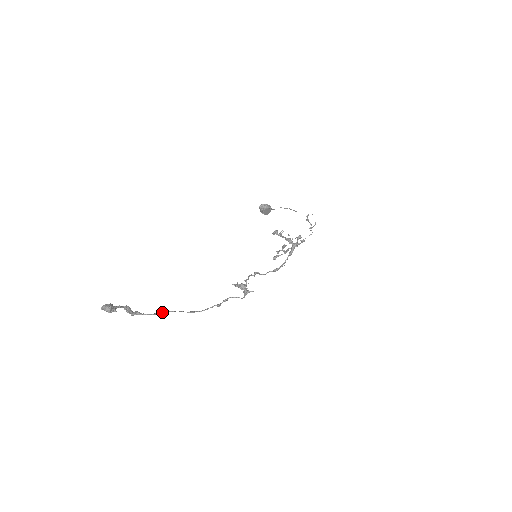
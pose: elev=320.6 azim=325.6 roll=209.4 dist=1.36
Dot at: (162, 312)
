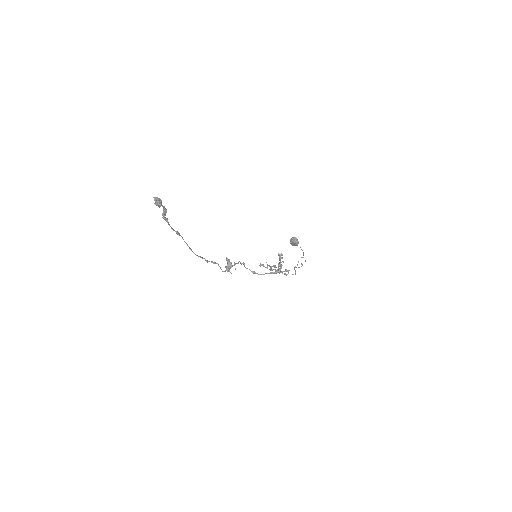
Dot at: (178, 233)
